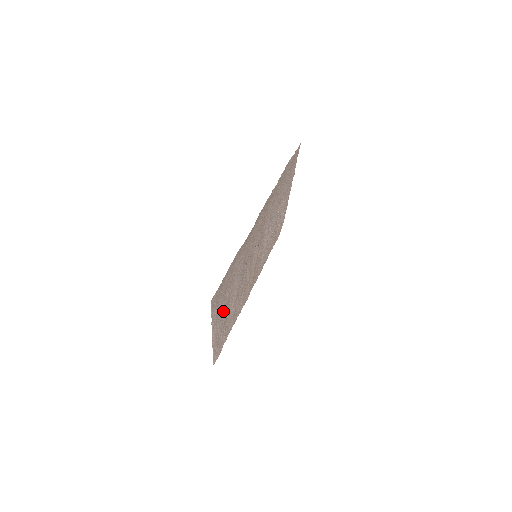
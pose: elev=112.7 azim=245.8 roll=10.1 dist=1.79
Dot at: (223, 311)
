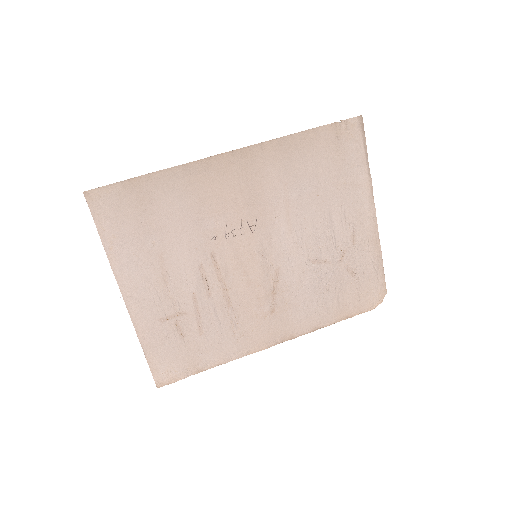
Dot at: (150, 272)
